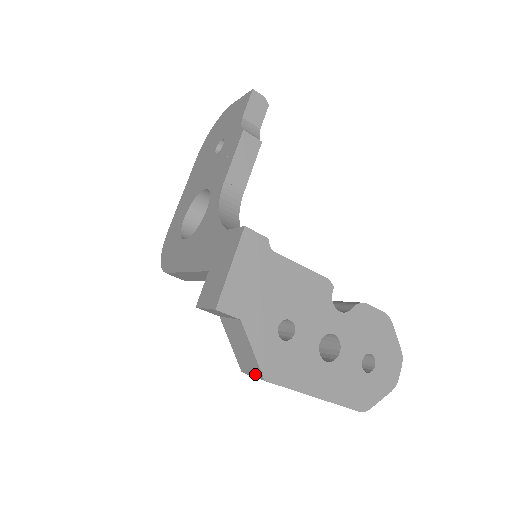
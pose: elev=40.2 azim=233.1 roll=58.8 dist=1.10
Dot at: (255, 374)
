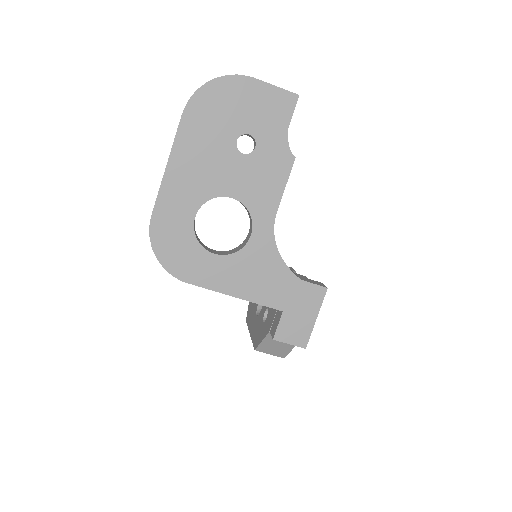
Dot at: (275, 355)
